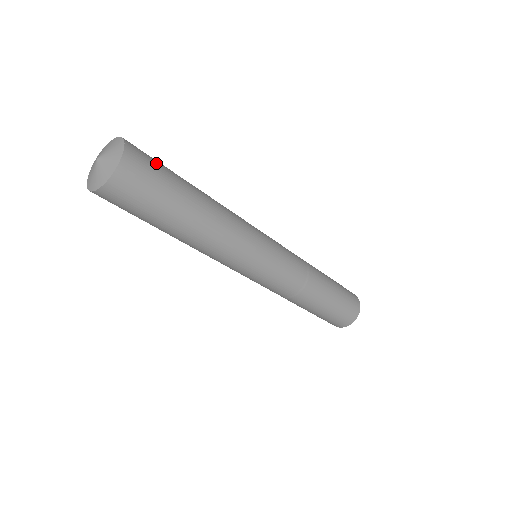
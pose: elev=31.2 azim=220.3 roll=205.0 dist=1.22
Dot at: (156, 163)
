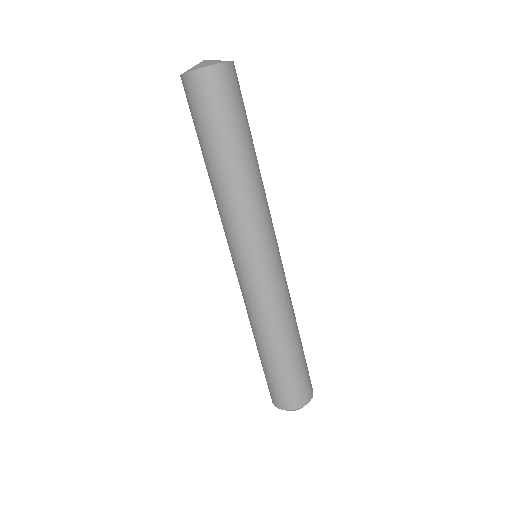
Dot at: (240, 98)
